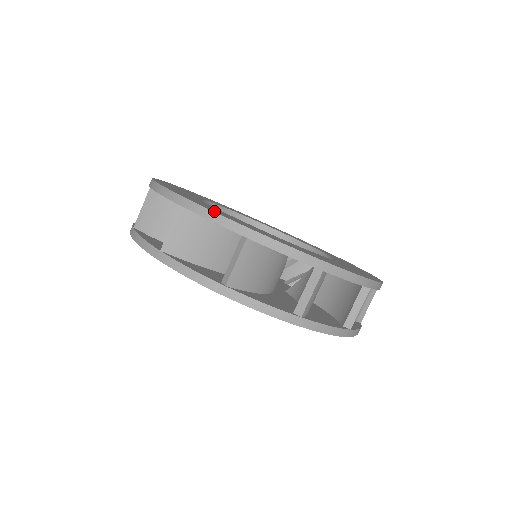
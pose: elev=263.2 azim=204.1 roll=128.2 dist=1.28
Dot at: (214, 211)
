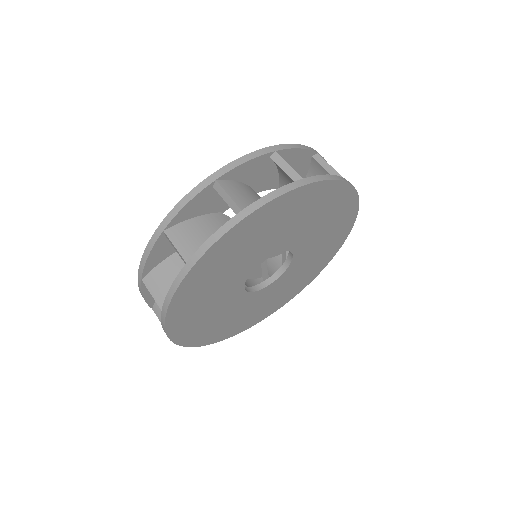
Dot at: occluded
